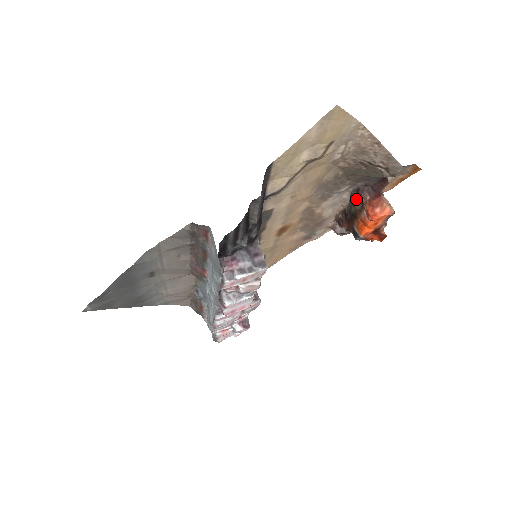
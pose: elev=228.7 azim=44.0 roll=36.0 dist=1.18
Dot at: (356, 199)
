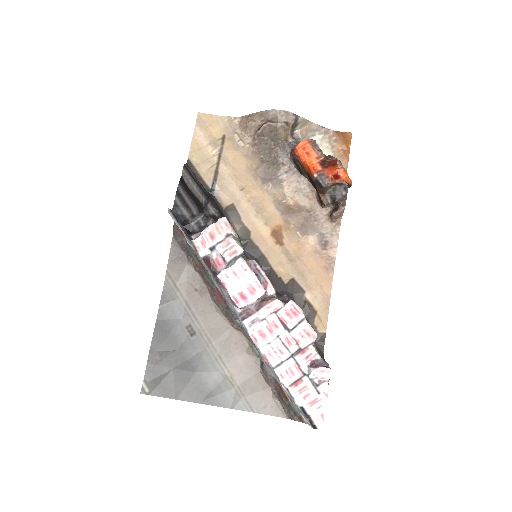
Dot at: (297, 166)
